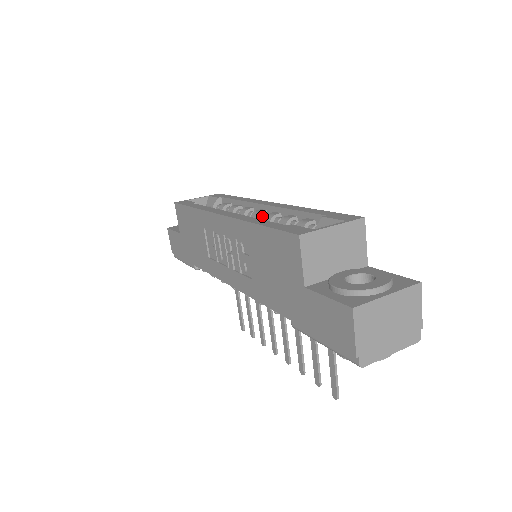
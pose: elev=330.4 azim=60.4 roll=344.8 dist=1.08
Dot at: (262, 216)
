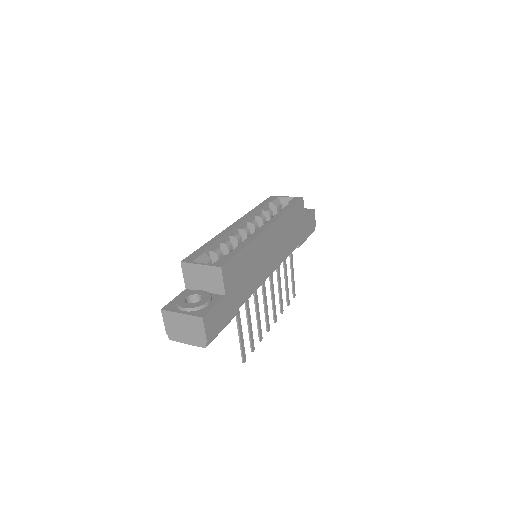
Dot at: occluded
